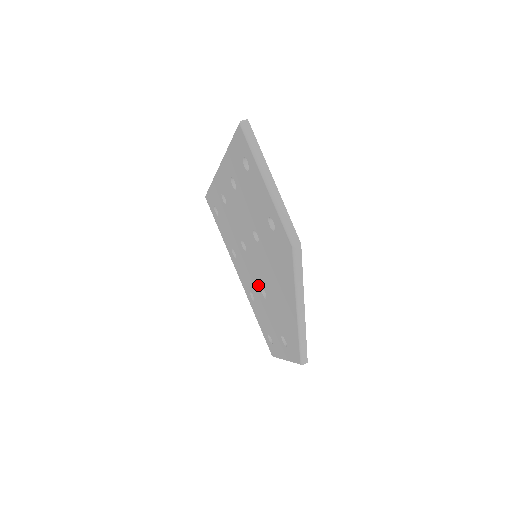
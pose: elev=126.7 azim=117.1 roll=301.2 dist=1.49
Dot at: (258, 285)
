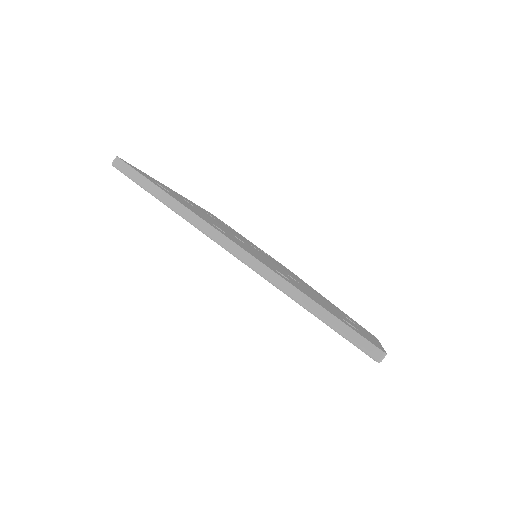
Dot at: occluded
